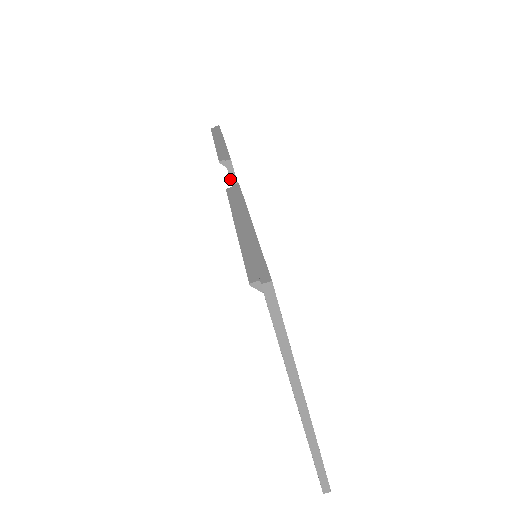
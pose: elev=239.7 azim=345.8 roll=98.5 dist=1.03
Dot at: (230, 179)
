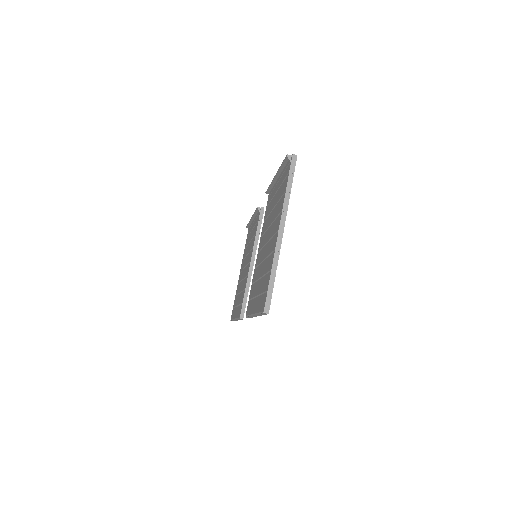
Dot at: (259, 218)
